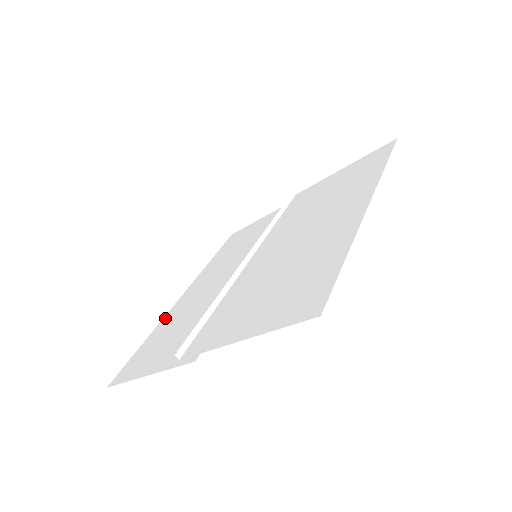
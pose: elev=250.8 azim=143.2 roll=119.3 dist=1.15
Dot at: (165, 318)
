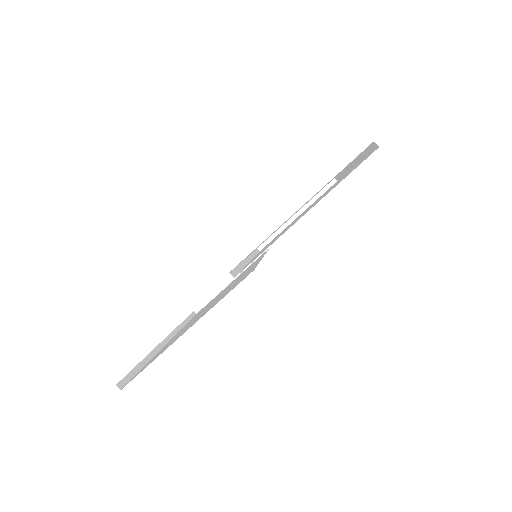
Dot at: (162, 348)
